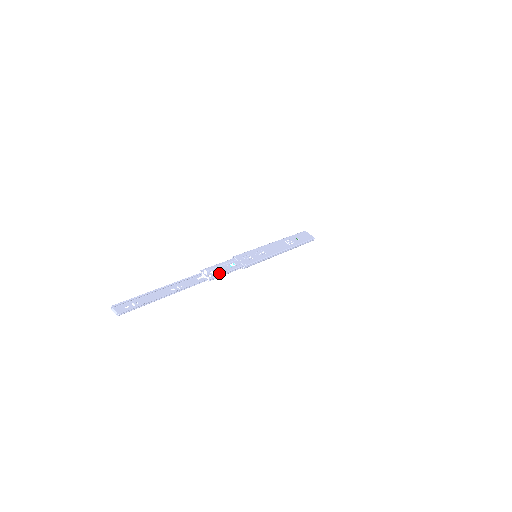
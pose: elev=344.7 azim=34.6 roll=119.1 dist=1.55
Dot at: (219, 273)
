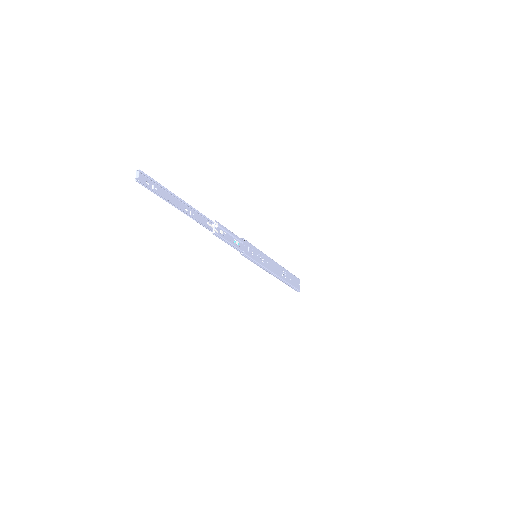
Dot at: (224, 237)
